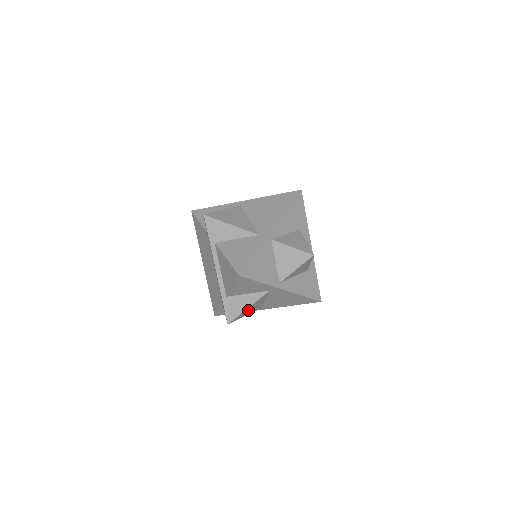
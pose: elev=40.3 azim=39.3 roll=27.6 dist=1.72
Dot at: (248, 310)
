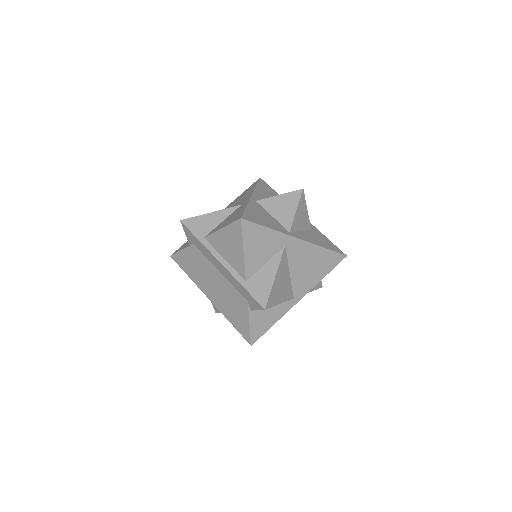
Dot at: (278, 287)
